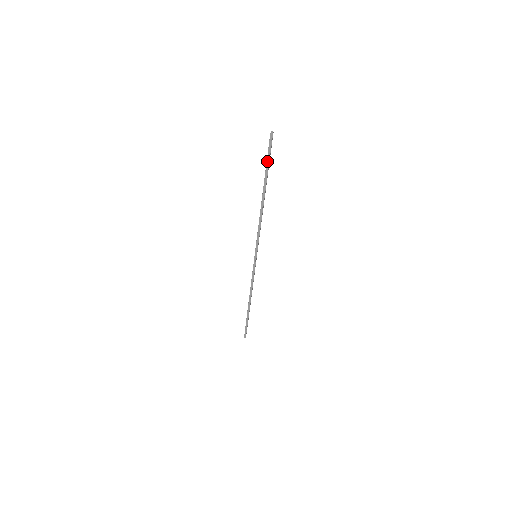
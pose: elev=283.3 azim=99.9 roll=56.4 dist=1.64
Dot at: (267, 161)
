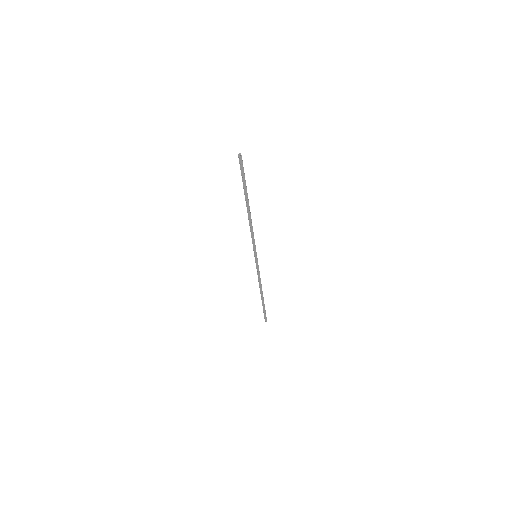
Dot at: (243, 179)
